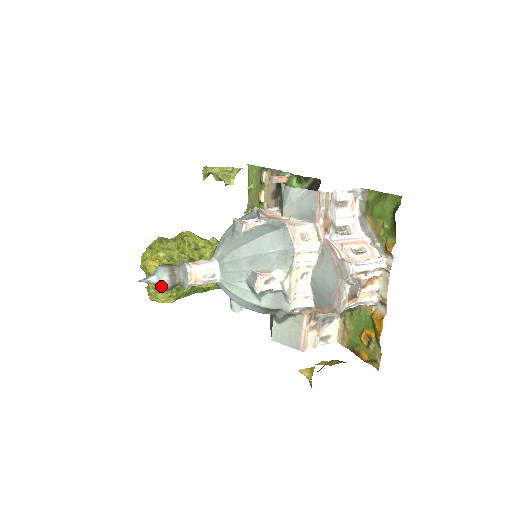
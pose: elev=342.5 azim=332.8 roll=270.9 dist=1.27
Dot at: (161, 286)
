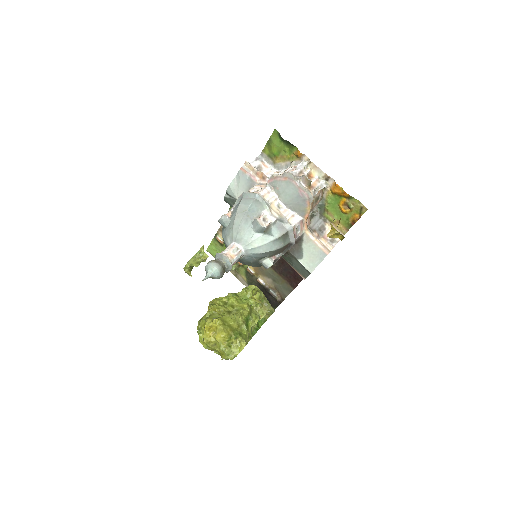
Dot at: (217, 272)
